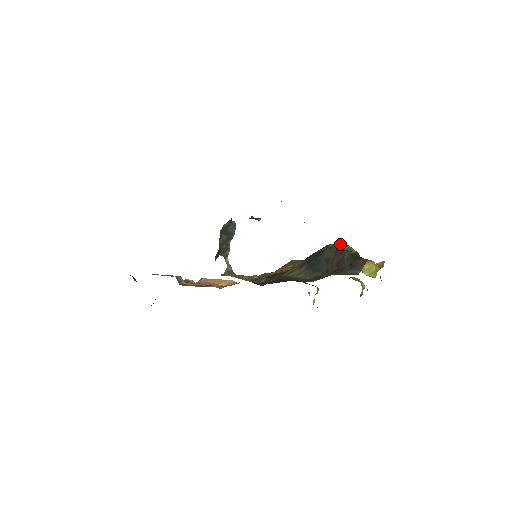
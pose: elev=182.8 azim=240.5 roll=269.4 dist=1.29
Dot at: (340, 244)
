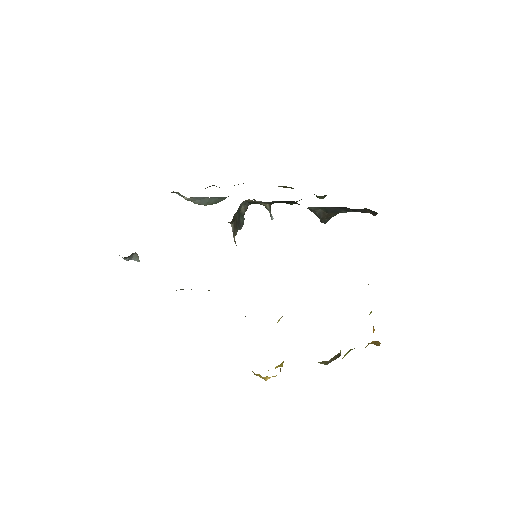
Dot at: occluded
